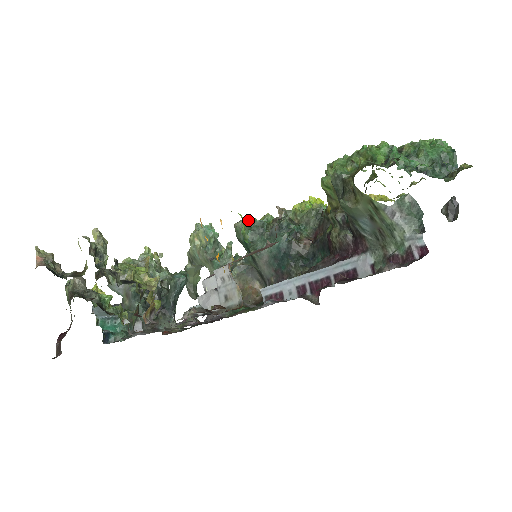
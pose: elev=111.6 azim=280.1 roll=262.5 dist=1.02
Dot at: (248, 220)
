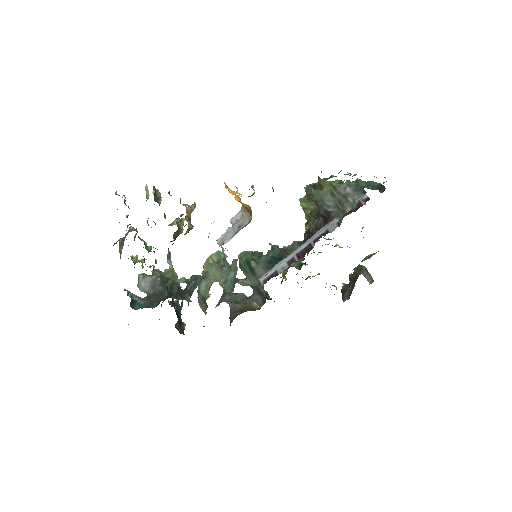
Dot at: (249, 251)
